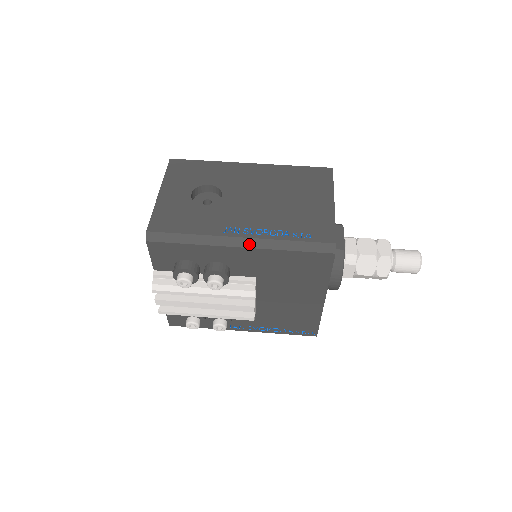
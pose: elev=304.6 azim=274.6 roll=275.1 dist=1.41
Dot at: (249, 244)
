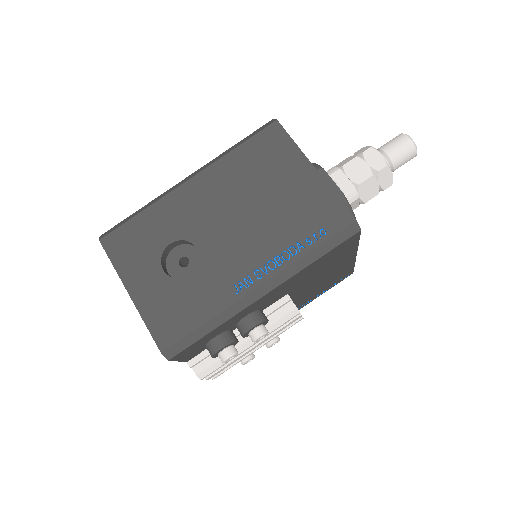
Dot at: (272, 286)
